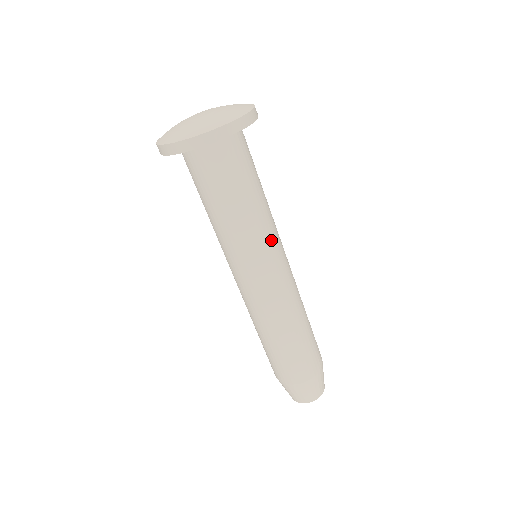
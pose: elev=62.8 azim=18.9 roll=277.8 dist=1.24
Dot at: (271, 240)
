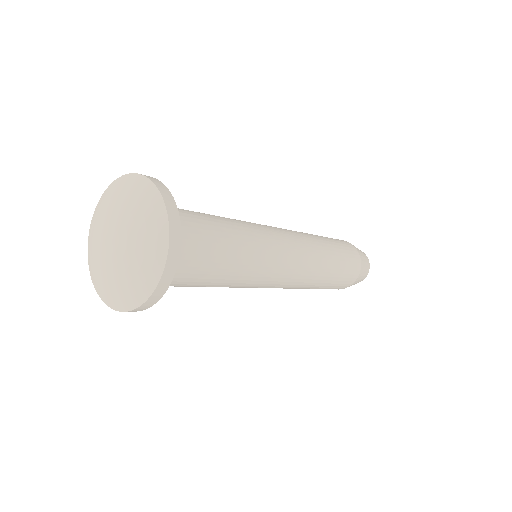
Dot at: (266, 244)
